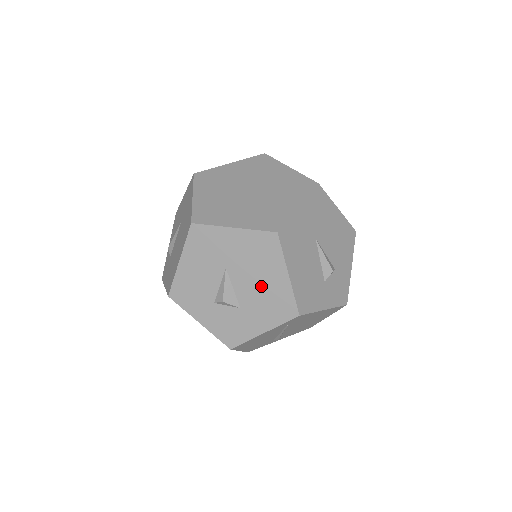
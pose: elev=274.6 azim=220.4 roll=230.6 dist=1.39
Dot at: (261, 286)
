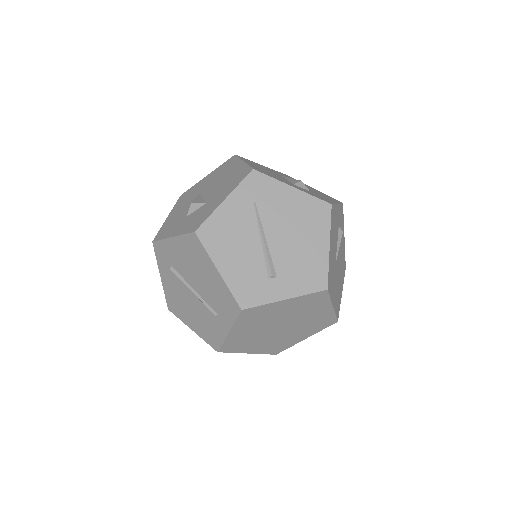
Dot at: (224, 181)
